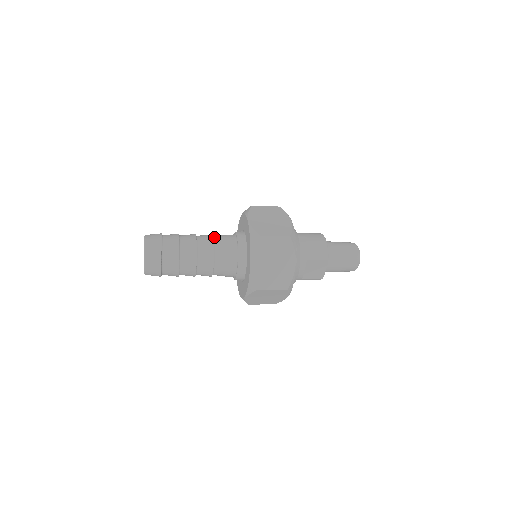
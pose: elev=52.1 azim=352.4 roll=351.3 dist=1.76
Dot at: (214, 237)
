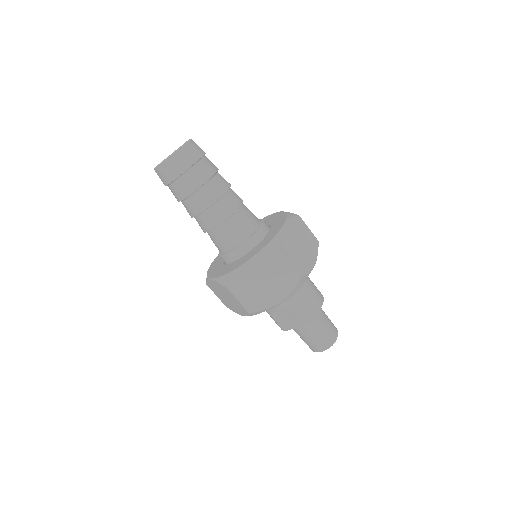
Dot at: (242, 205)
